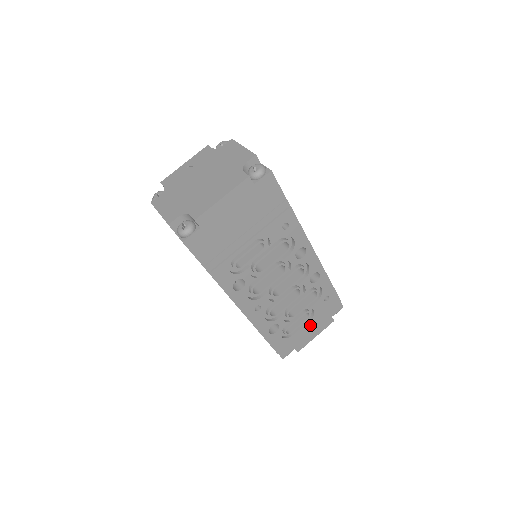
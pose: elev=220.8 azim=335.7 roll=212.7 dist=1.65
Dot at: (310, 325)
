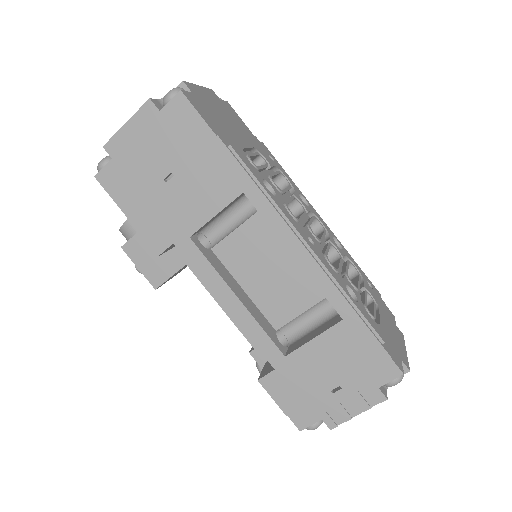
Dot at: (385, 323)
